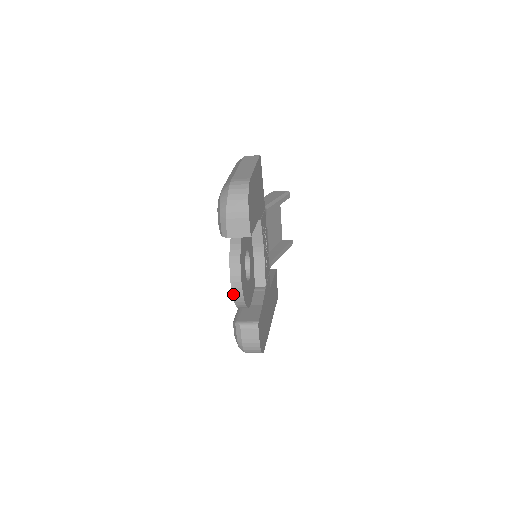
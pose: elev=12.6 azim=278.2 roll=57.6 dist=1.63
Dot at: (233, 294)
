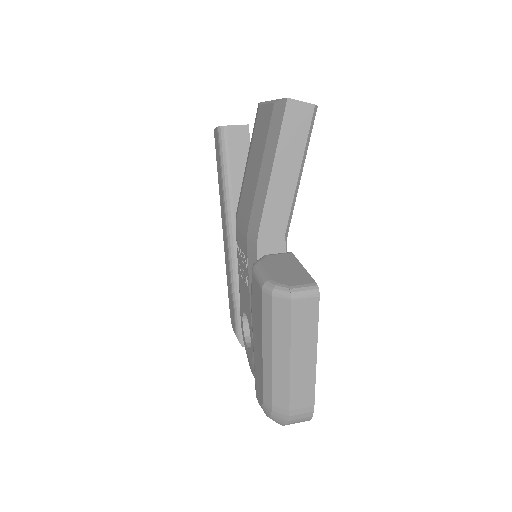
Dot at: occluded
